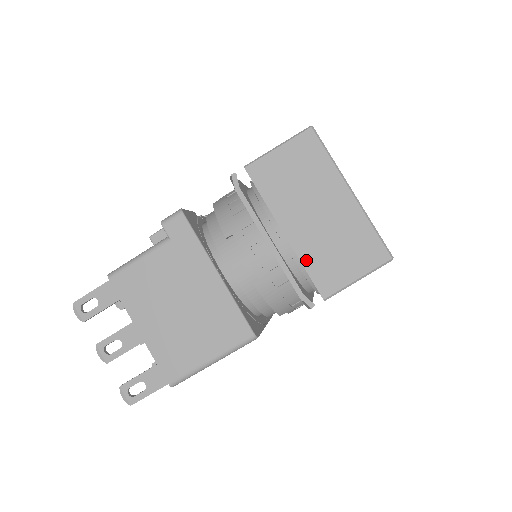
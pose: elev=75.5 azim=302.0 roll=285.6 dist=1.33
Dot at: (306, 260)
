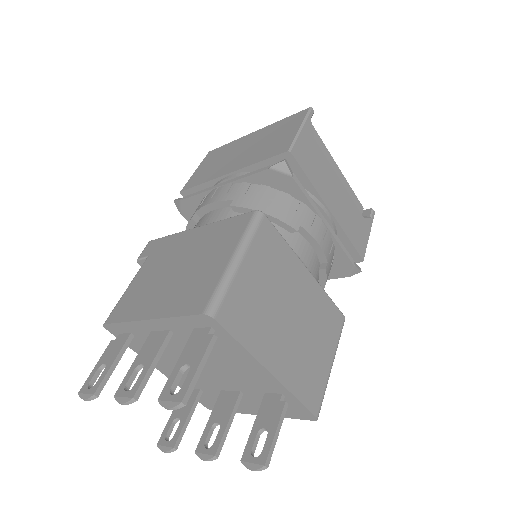
Dot at: (255, 161)
